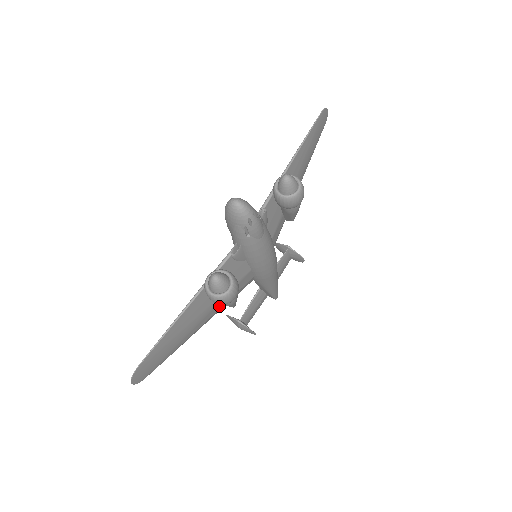
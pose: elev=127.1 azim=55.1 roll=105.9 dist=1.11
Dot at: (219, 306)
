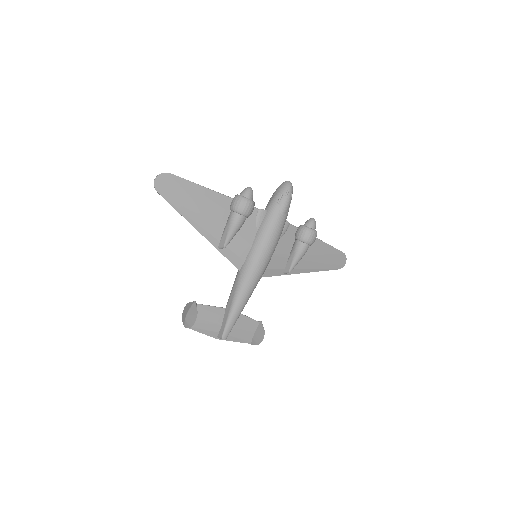
Dot at: (219, 235)
